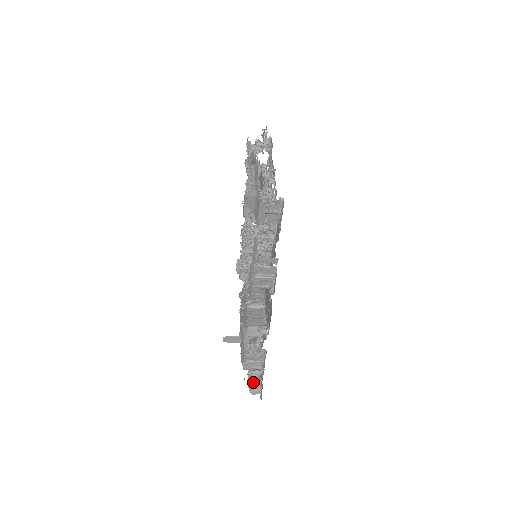
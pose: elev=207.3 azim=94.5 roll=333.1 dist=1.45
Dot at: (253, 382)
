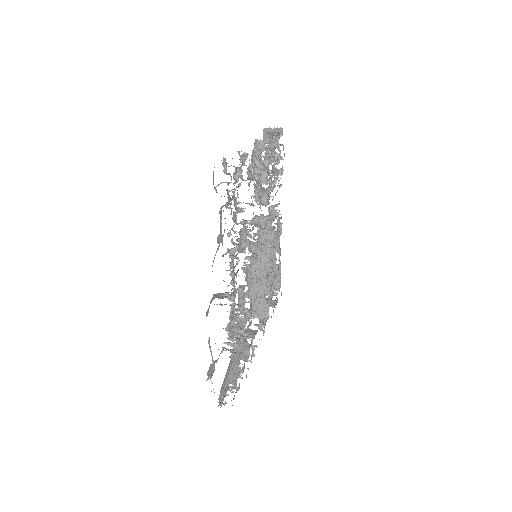
Dot at: (276, 284)
